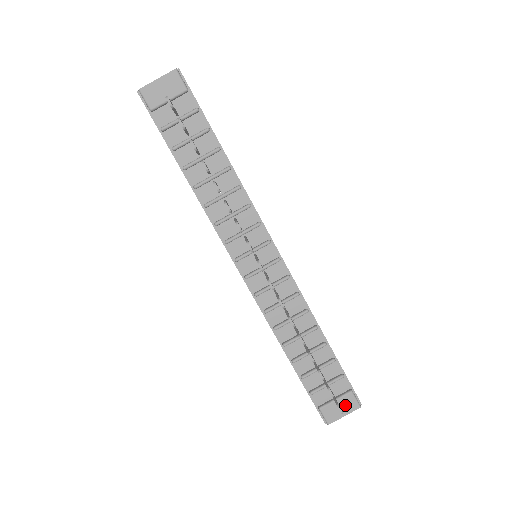
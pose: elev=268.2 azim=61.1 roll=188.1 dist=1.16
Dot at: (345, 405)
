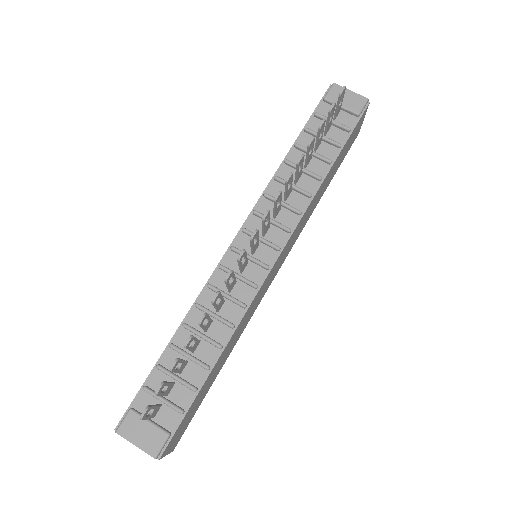
Dot at: (149, 437)
